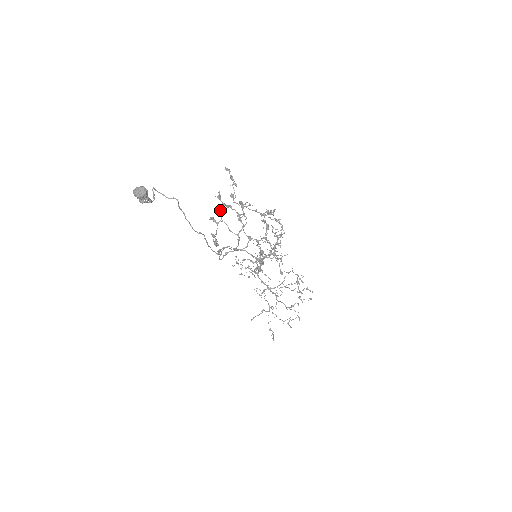
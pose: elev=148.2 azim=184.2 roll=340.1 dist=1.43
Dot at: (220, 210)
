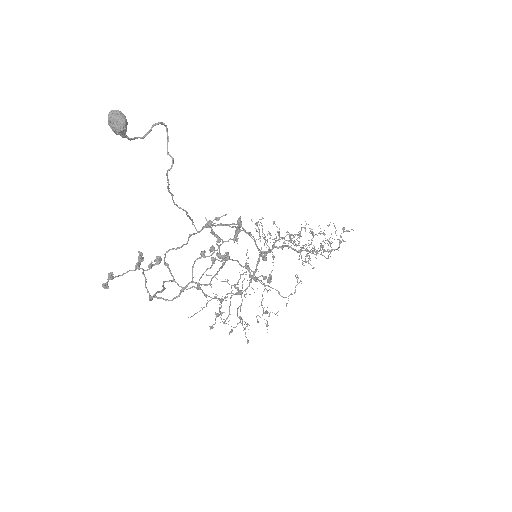
Dot at: (149, 265)
